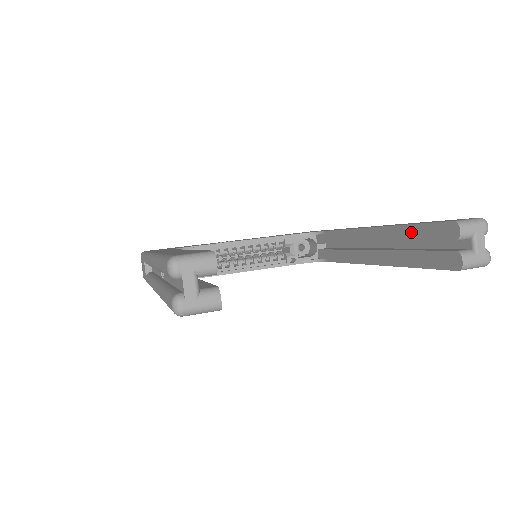
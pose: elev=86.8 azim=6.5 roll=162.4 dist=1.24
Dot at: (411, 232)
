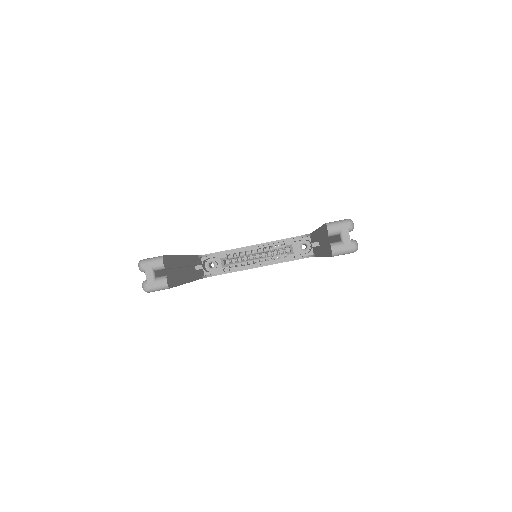
Dot at: (322, 232)
